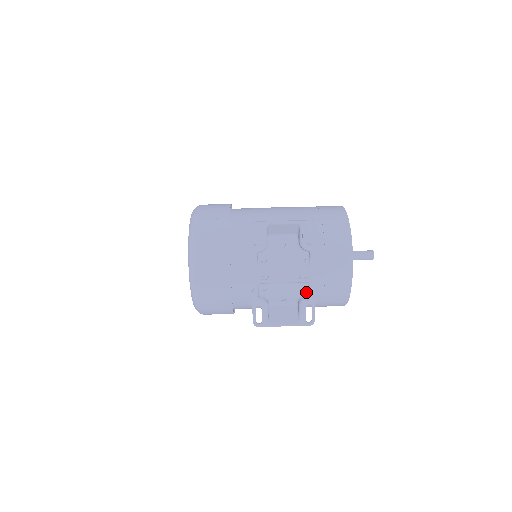
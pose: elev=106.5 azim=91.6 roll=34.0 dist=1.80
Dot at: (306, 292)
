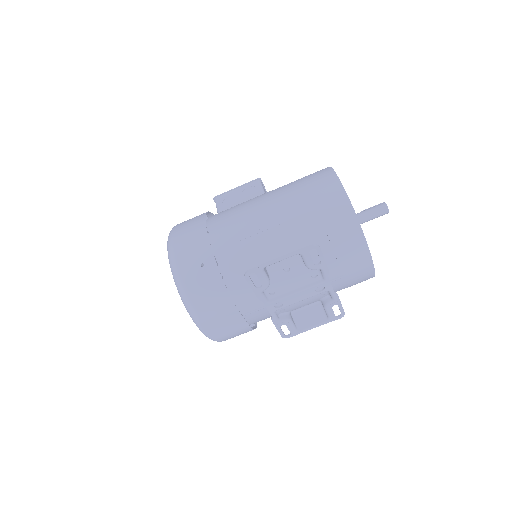
Dot at: (327, 295)
